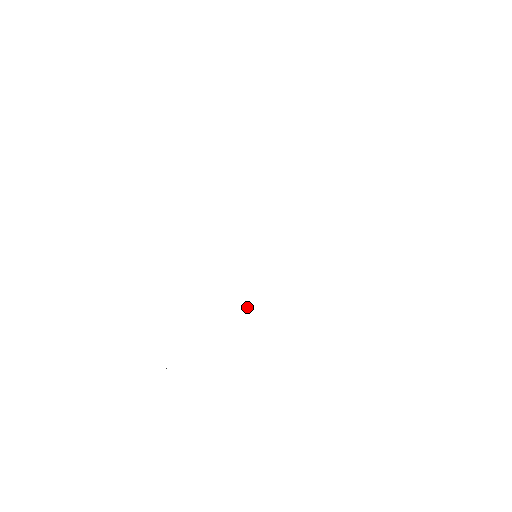
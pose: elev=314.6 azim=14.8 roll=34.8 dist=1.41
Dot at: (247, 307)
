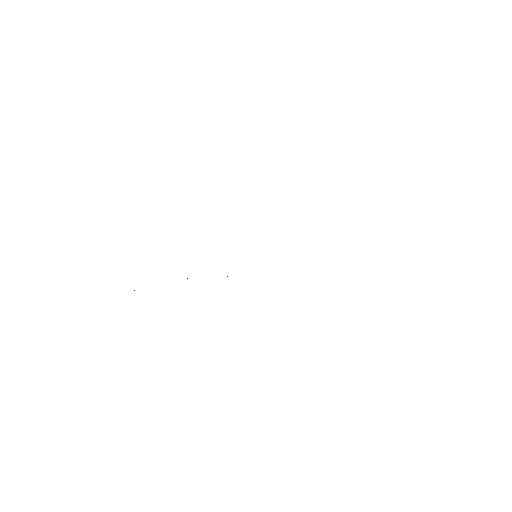
Dot at: occluded
